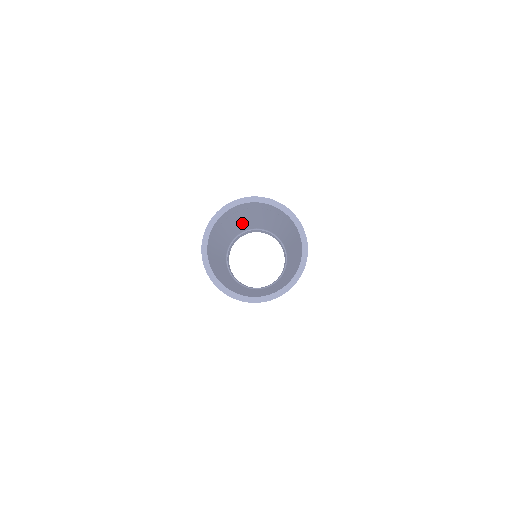
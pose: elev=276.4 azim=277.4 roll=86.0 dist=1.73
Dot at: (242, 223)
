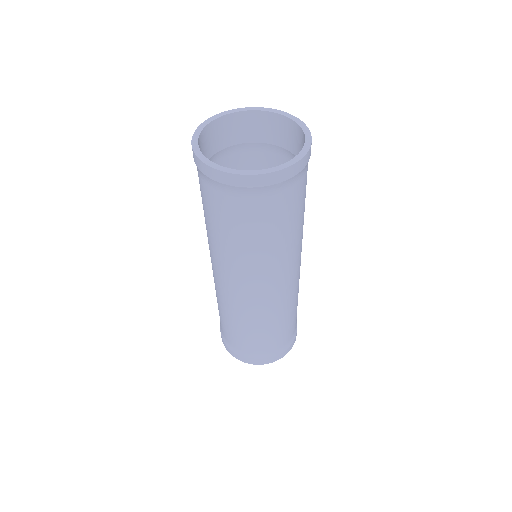
Dot at: occluded
